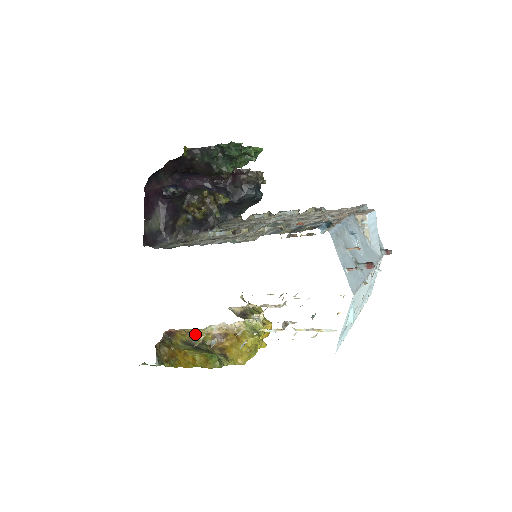
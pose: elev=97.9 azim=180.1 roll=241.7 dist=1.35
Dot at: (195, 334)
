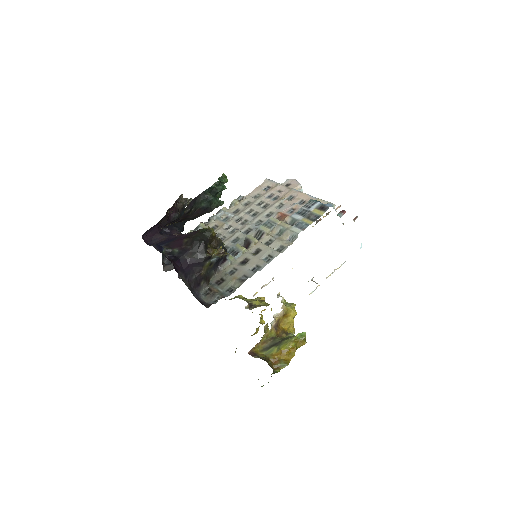
Dot at: (263, 339)
